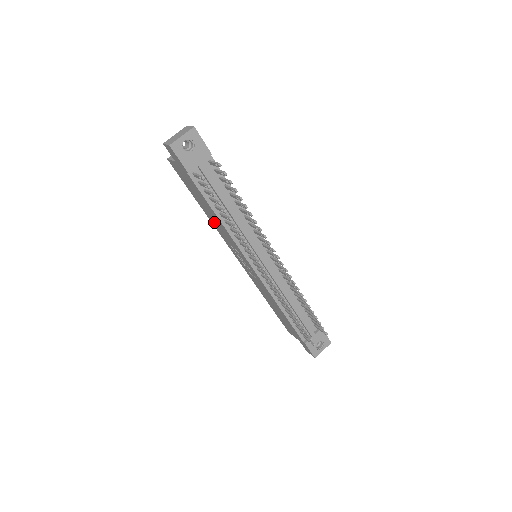
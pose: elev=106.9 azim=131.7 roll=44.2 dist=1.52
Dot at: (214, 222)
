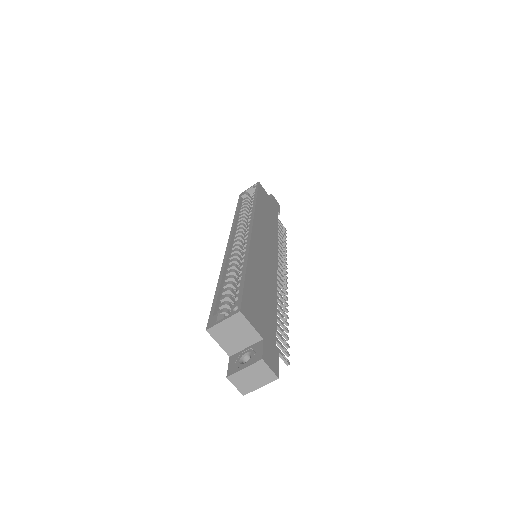
Dot at: occluded
